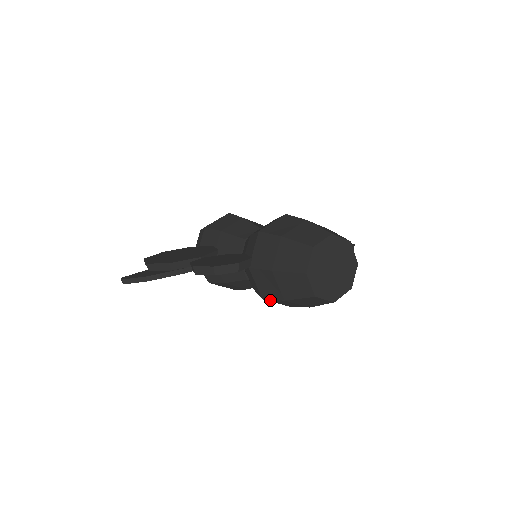
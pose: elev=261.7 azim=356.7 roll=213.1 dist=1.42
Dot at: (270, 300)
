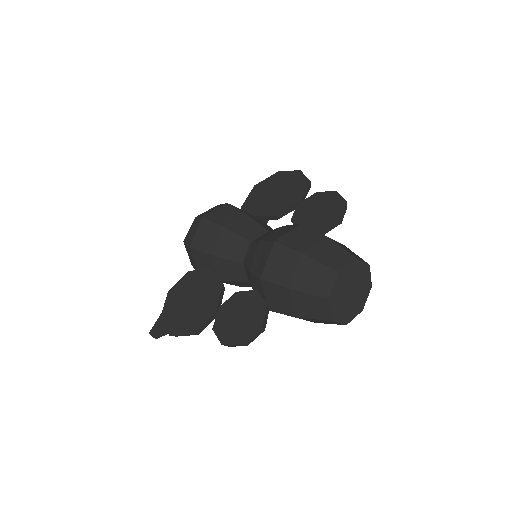
Dot at: occluded
